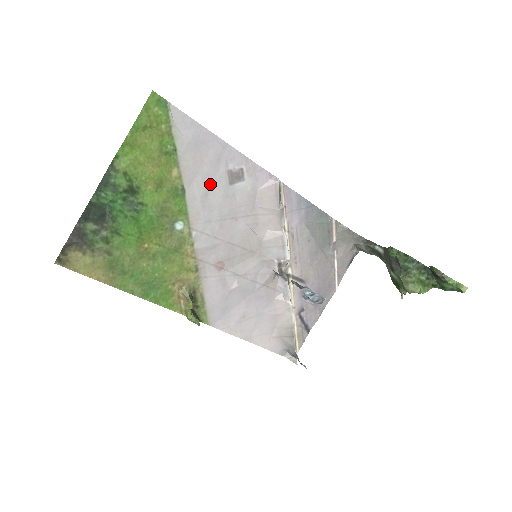
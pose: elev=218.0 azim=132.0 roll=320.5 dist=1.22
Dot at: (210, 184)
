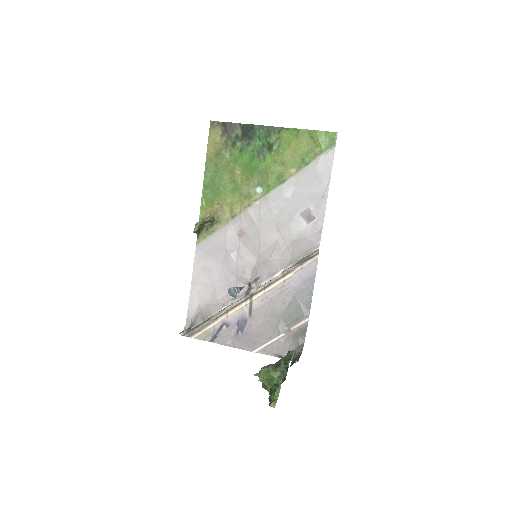
Dot at: (295, 199)
